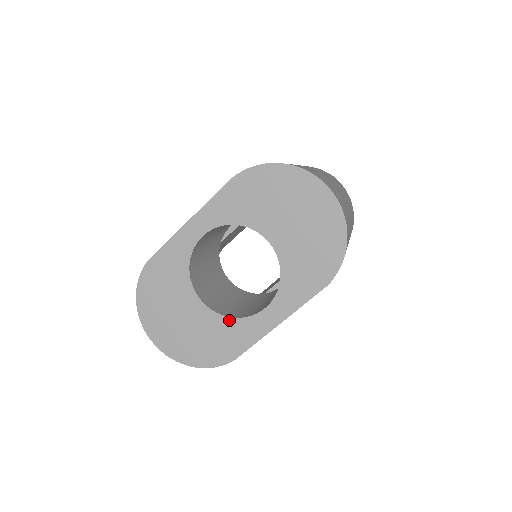
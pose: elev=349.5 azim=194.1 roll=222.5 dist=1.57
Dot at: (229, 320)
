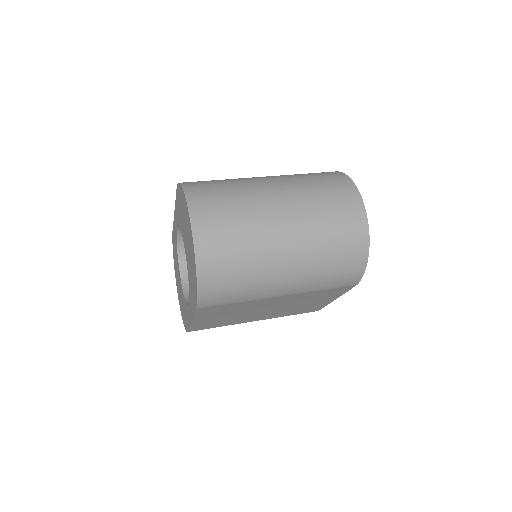
Dot at: occluded
